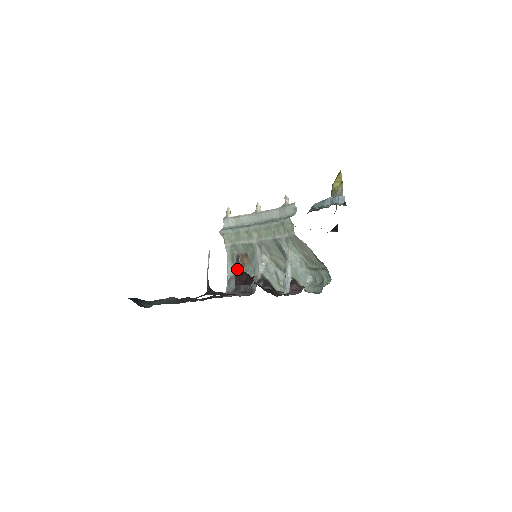
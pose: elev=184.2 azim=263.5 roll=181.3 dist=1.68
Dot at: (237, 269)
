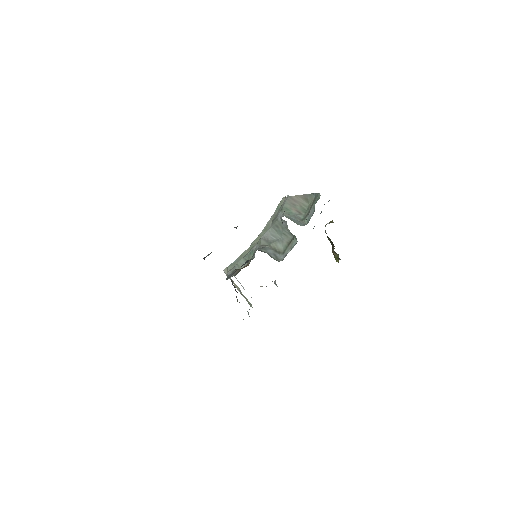
Dot at: (234, 227)
